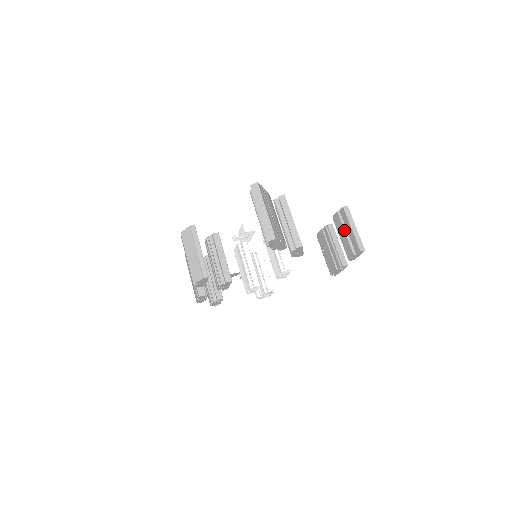
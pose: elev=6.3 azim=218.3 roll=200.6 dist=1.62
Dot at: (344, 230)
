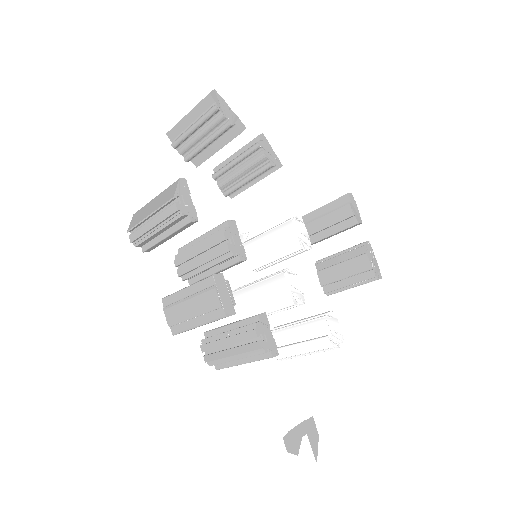
Dot at: (321, 217)
